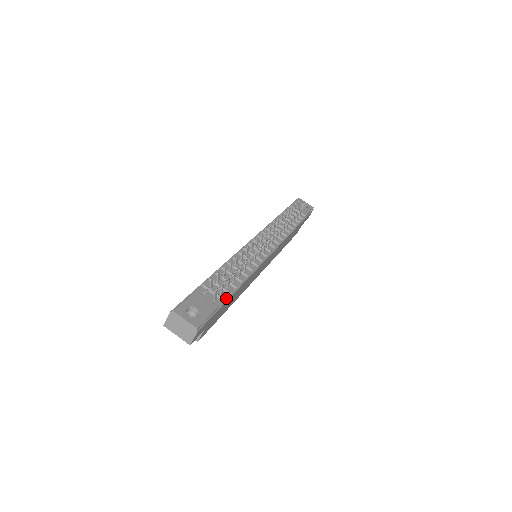
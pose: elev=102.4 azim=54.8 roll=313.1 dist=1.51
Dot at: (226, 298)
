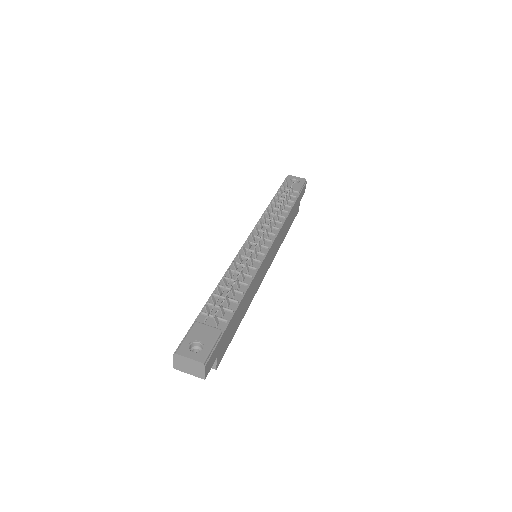
Dot at: (229, 317)
